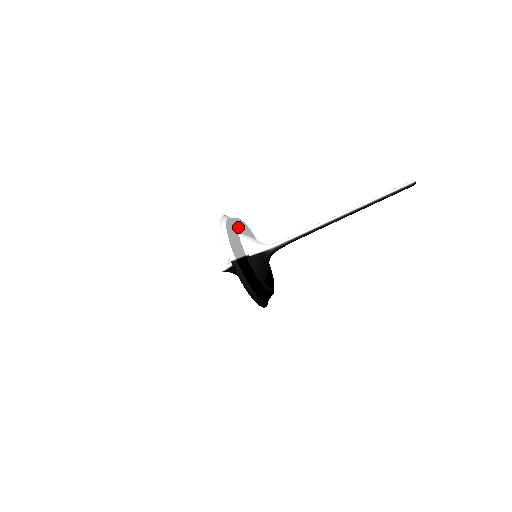
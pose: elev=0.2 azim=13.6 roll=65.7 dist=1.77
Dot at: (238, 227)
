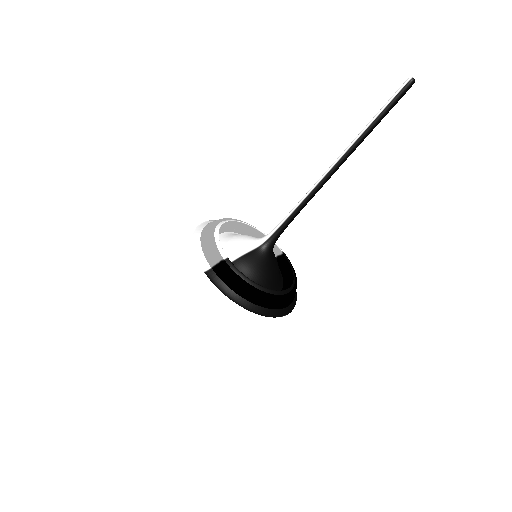
Dot at: (216, 228)
